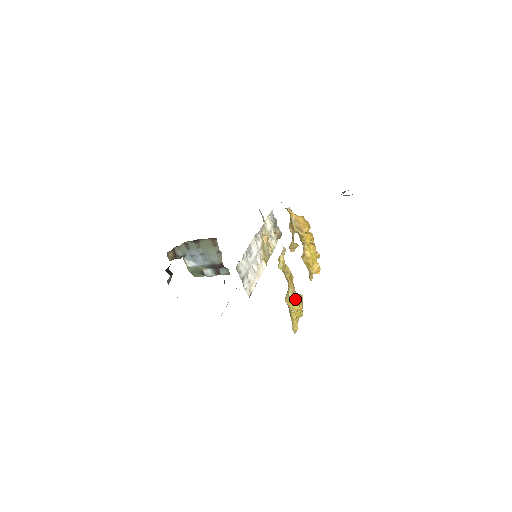
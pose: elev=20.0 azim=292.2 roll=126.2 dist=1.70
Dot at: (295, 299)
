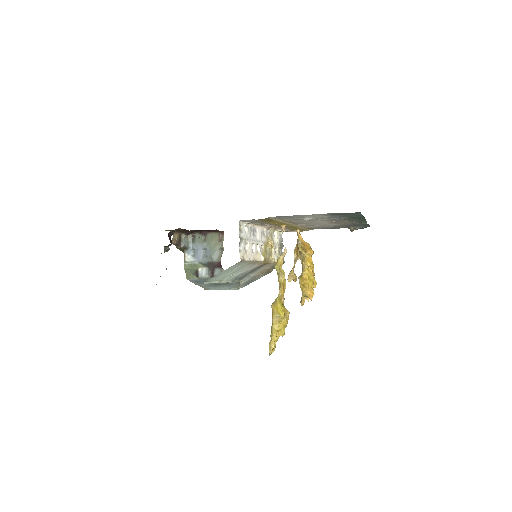
Dot at: (282, 305)
